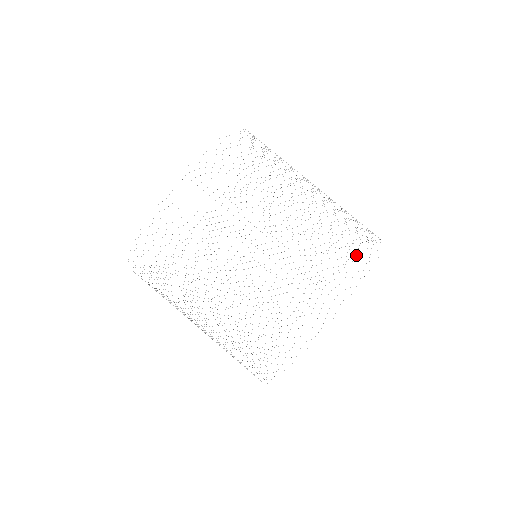
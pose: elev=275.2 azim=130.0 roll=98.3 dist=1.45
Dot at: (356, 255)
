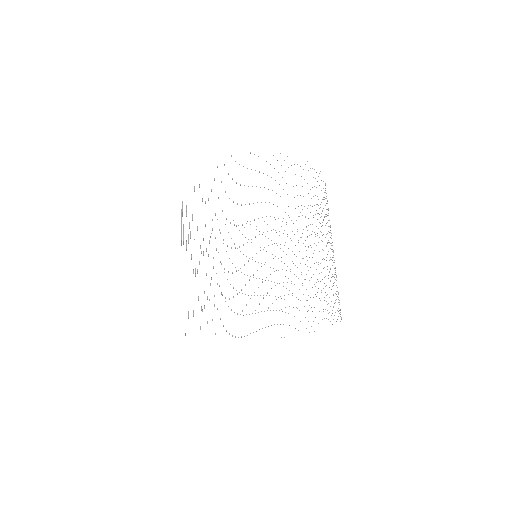
Dot at: occluded
